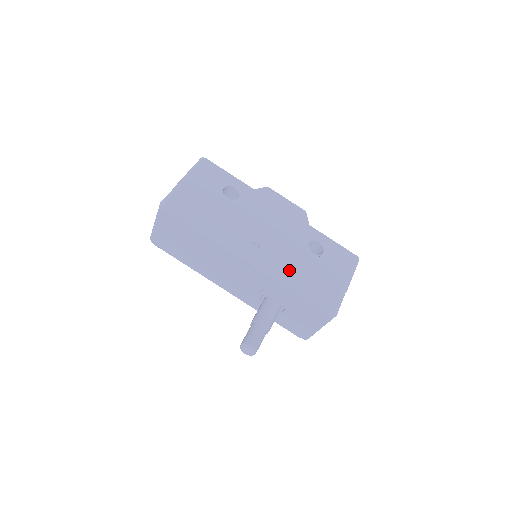
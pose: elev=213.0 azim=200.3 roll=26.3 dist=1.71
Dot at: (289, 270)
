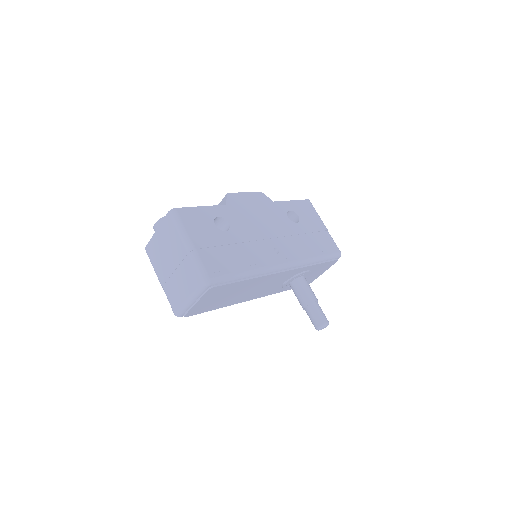
Dot at: (304, 250)
